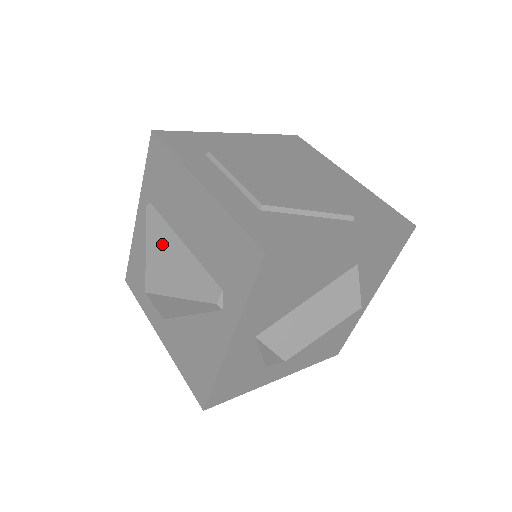
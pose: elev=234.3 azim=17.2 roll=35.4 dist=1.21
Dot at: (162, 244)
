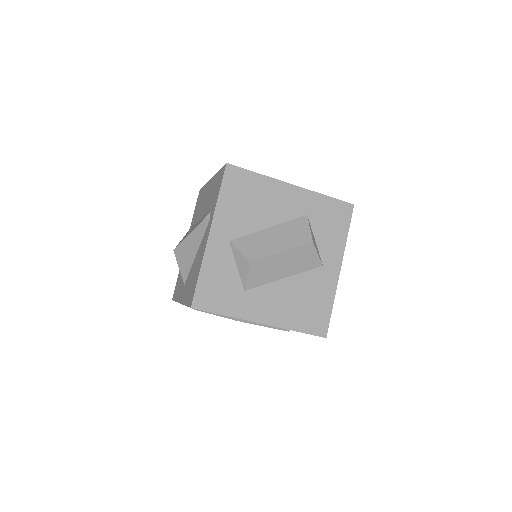
Dot at: occluded
